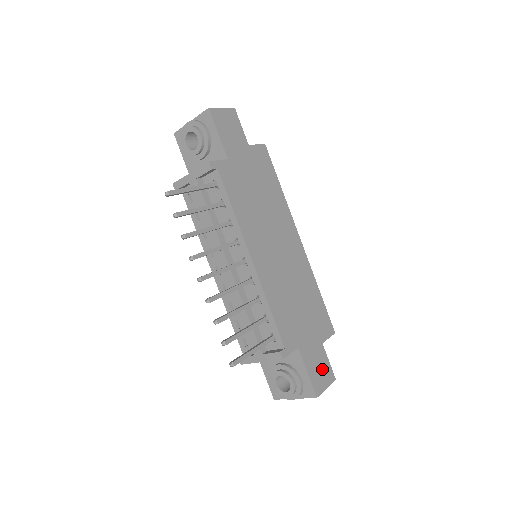
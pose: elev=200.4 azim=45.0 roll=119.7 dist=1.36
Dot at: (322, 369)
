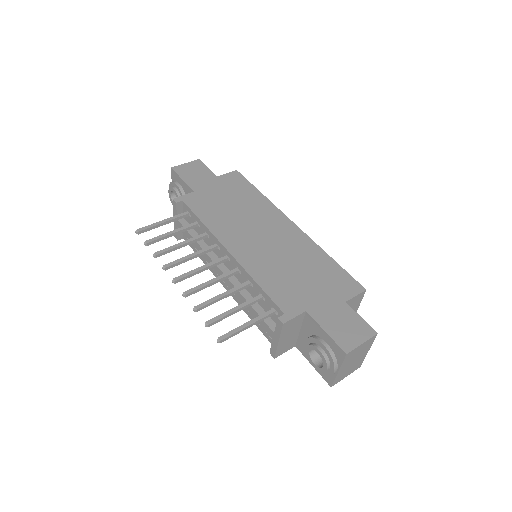
Dot at: (350, 326)
